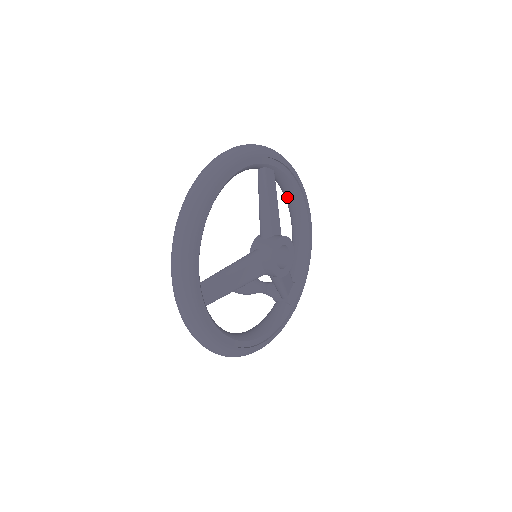
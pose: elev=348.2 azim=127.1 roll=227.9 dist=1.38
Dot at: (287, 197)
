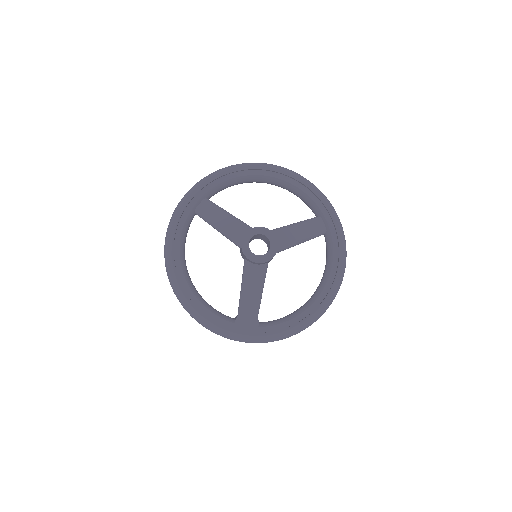
Dot at: (324, 273)
